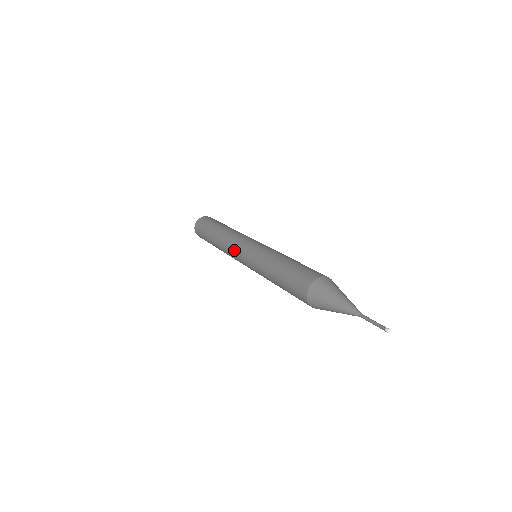
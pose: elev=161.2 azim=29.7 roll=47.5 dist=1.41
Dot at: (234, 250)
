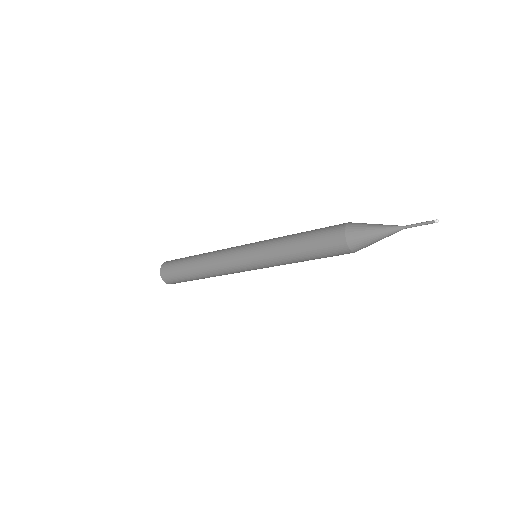
Dot at: (232, 260)
